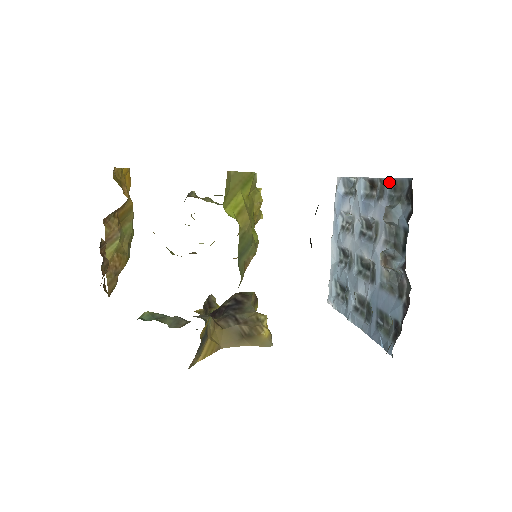
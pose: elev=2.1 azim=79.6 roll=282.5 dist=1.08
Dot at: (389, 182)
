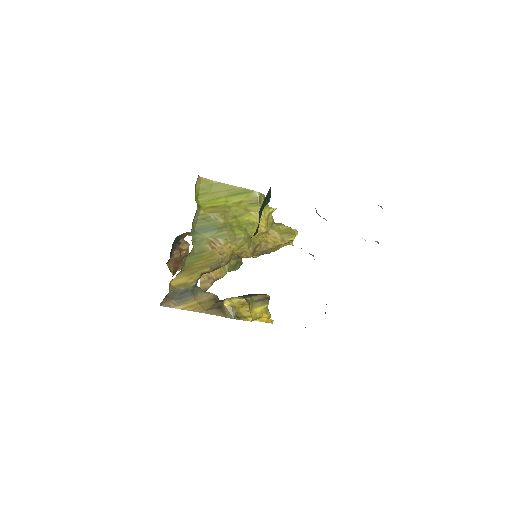
Dot at: occluded
